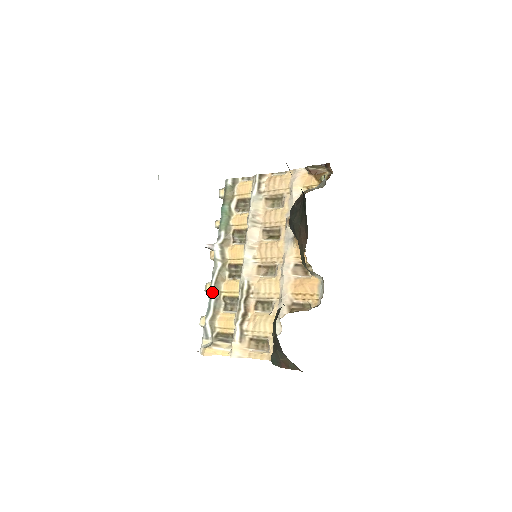
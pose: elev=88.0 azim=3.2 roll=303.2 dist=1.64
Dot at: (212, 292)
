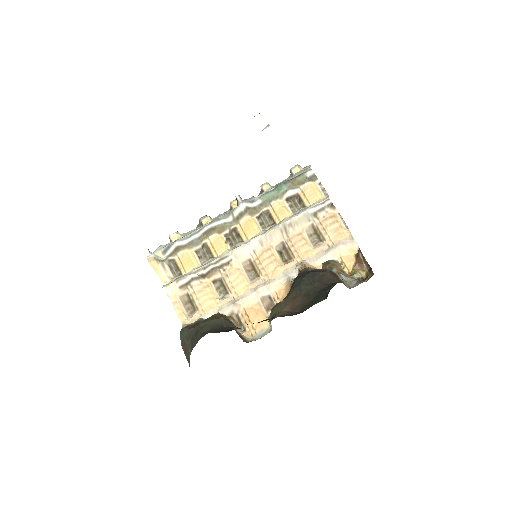
Dot at: (203, 230)
